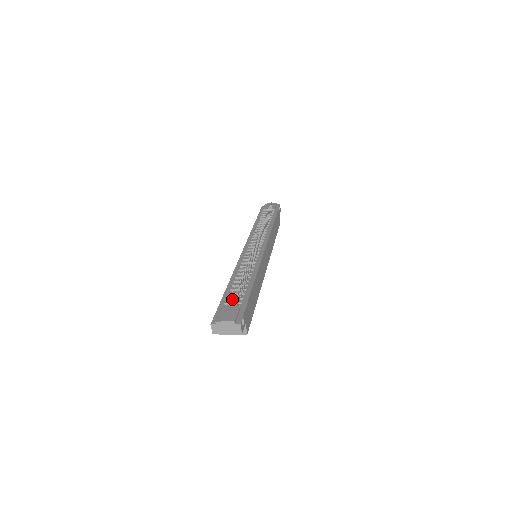
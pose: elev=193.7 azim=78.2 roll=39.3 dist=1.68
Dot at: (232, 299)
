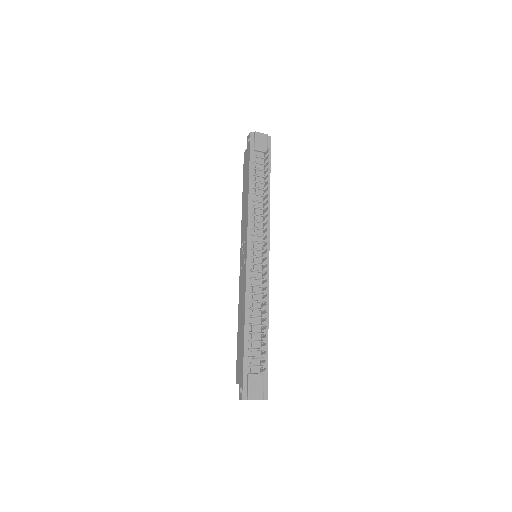
Dot at: (254, 358)
